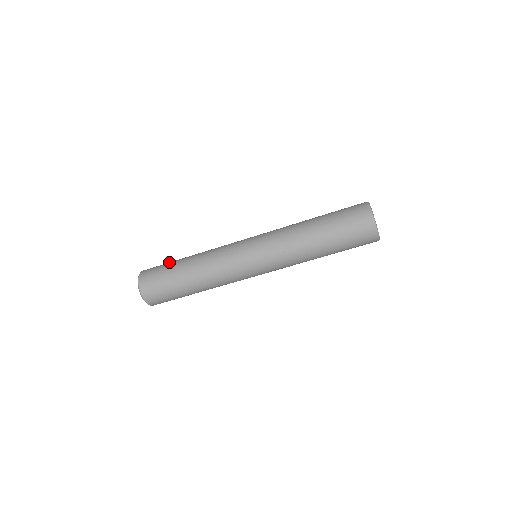
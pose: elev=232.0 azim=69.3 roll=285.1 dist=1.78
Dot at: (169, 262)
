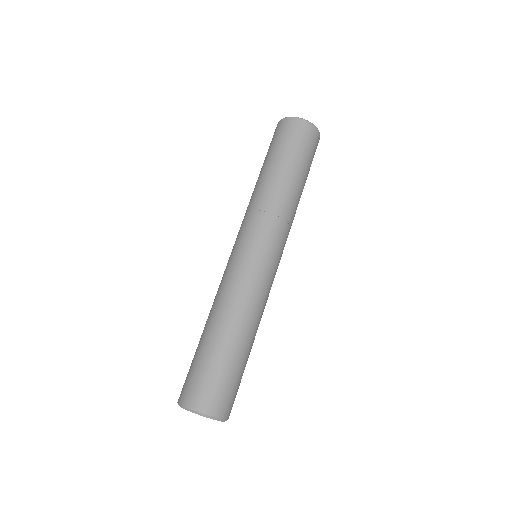
Dot at: (193, 359)
